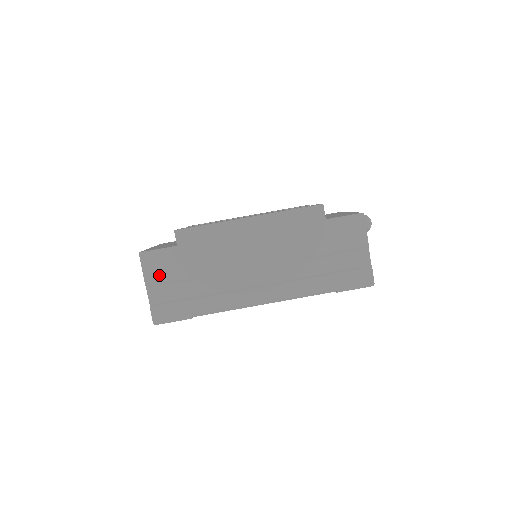
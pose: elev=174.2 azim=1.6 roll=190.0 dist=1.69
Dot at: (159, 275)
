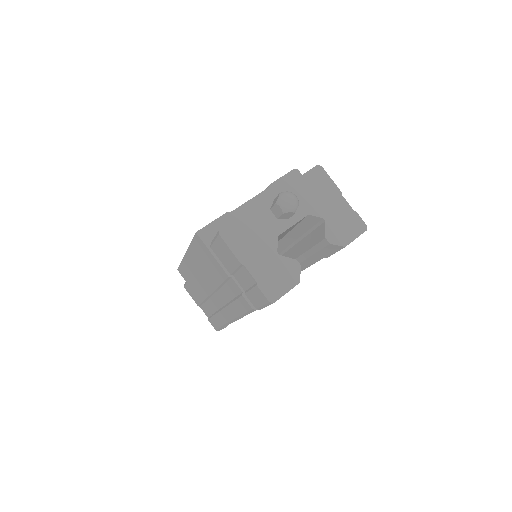
Dot at: (196, 299)
